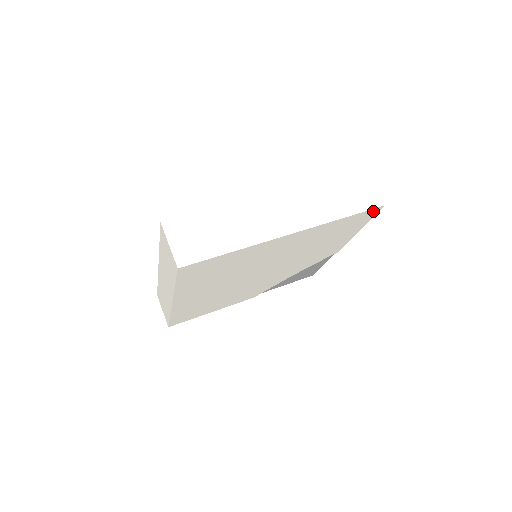
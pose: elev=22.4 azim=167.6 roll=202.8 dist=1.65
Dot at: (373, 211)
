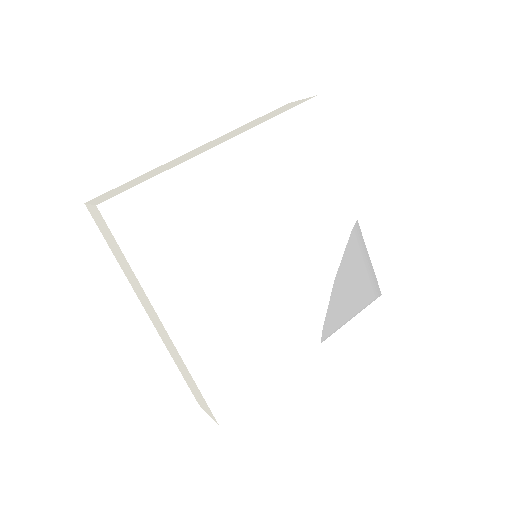
Dot at: (312, 108)
